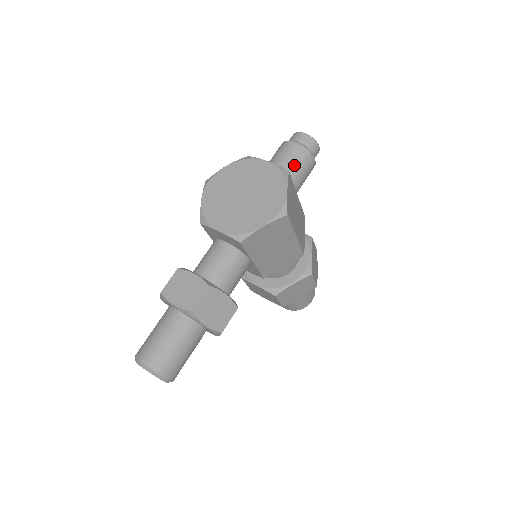
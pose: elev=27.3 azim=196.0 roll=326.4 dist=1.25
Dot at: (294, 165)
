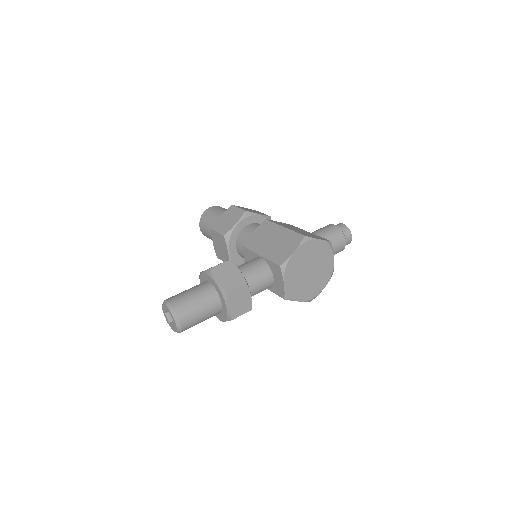
Dot at: occluded
